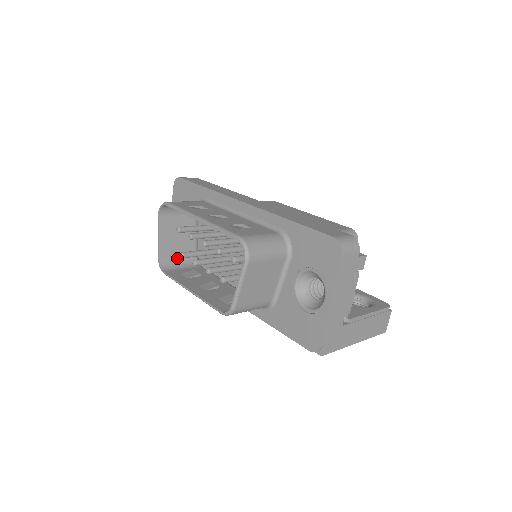
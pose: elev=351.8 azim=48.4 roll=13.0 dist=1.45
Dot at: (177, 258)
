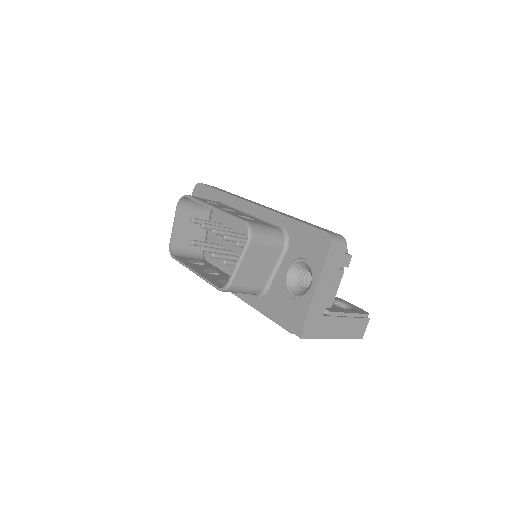
Dot at: (186, 248)
